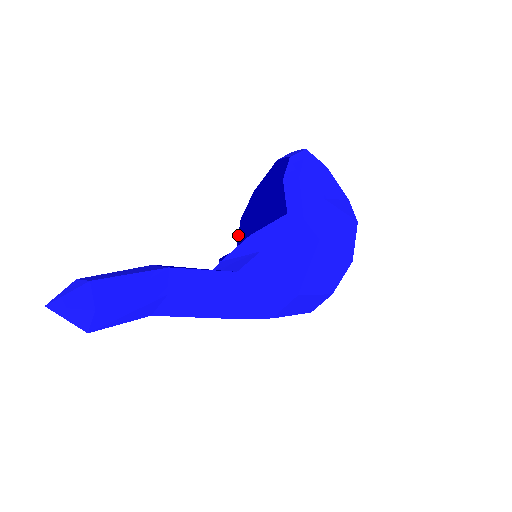
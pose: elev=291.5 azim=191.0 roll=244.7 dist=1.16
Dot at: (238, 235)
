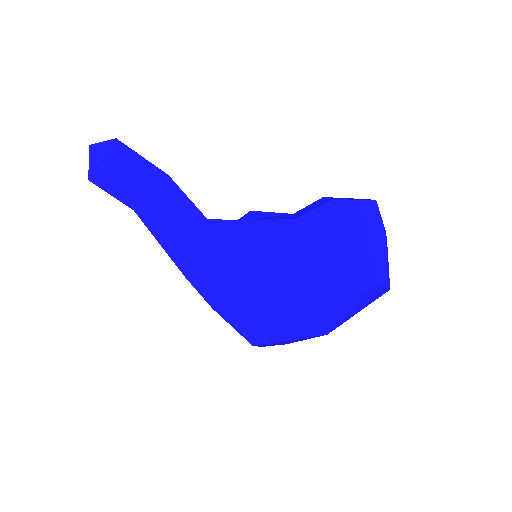
Dot at: occluded
